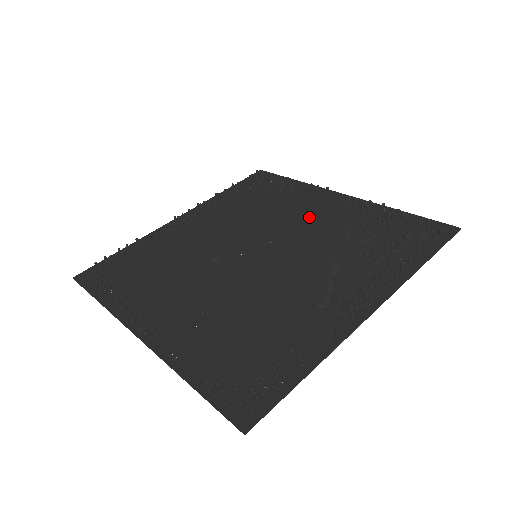
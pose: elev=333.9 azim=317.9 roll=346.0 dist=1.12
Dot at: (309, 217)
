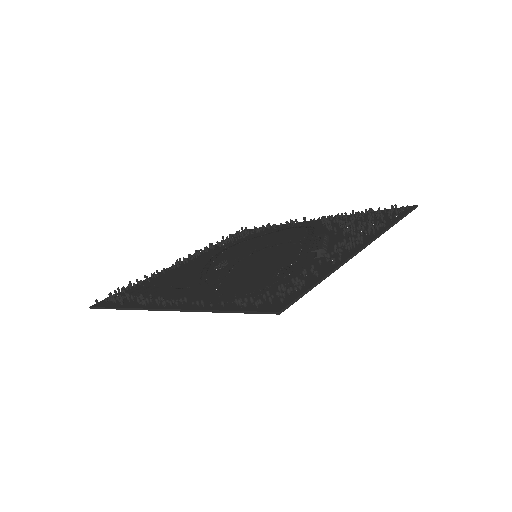
Dot at: (294, 233)
